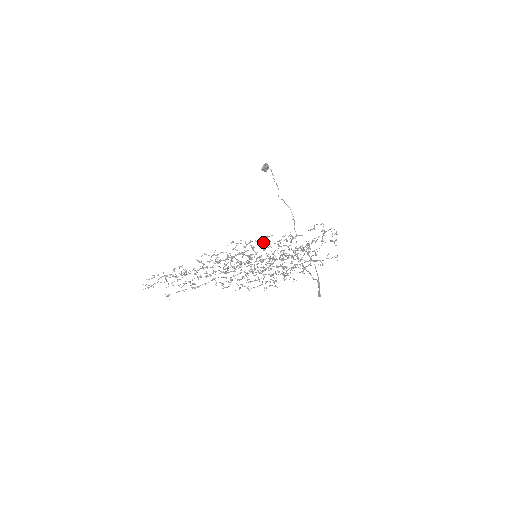
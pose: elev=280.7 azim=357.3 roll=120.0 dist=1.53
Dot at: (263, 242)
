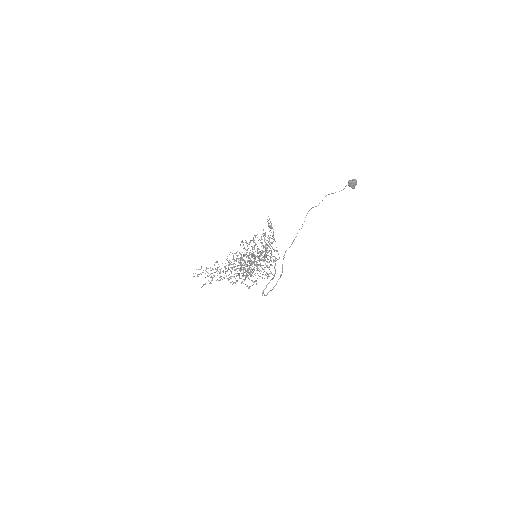
Dot at: occluded
